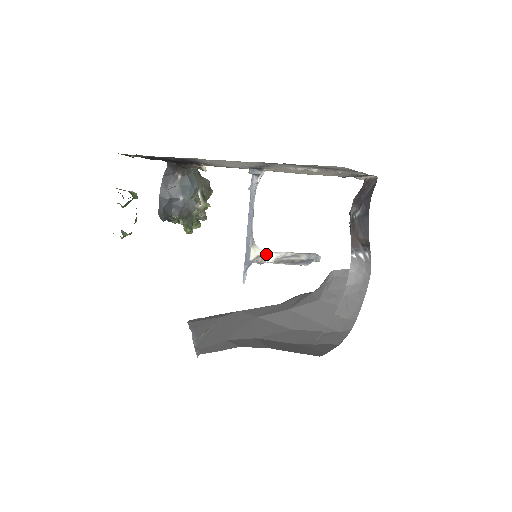
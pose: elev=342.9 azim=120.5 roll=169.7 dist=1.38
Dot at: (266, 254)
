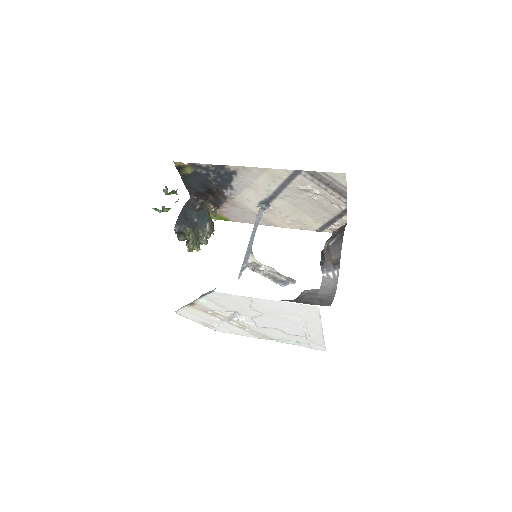
Dot at: (259, 263)
